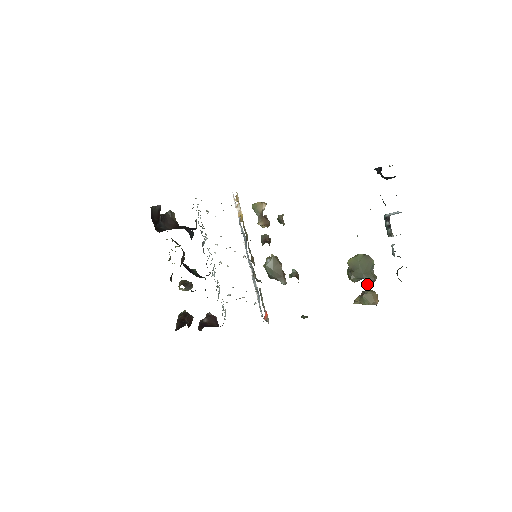
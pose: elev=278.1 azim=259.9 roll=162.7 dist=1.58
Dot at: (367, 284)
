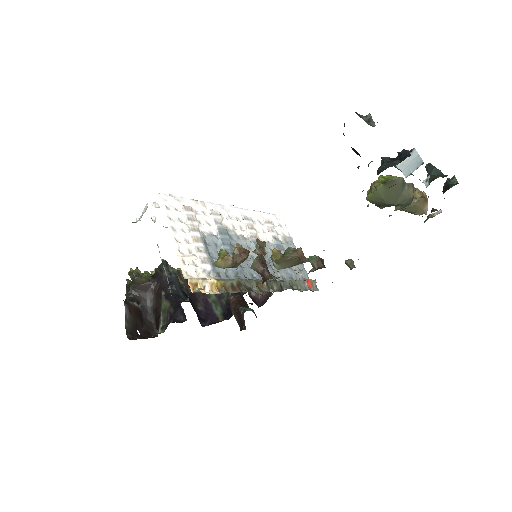
Dot at: occluded
